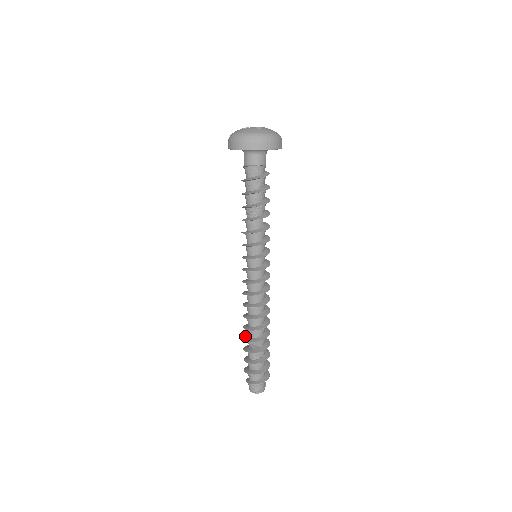
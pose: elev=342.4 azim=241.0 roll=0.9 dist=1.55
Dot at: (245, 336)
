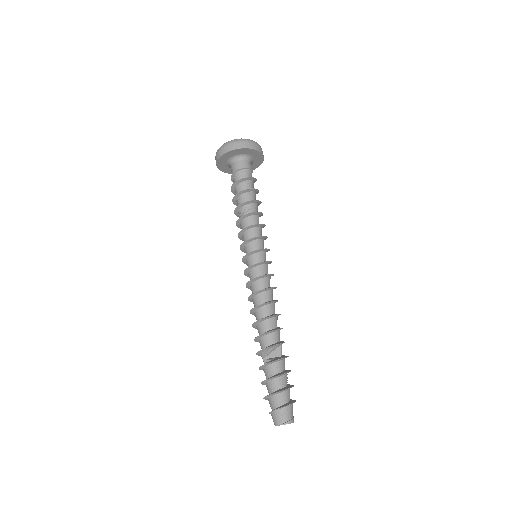
Dot at: (258, 352)
